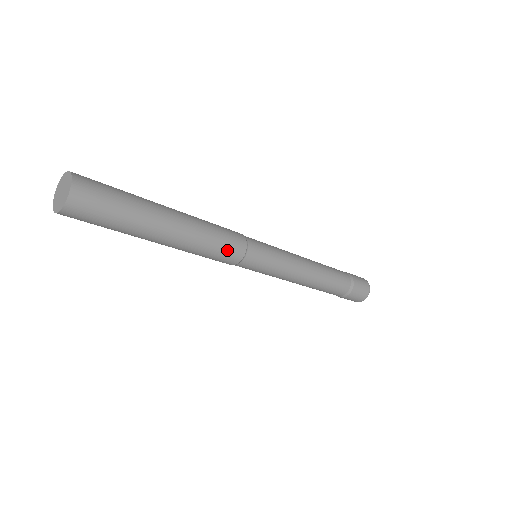
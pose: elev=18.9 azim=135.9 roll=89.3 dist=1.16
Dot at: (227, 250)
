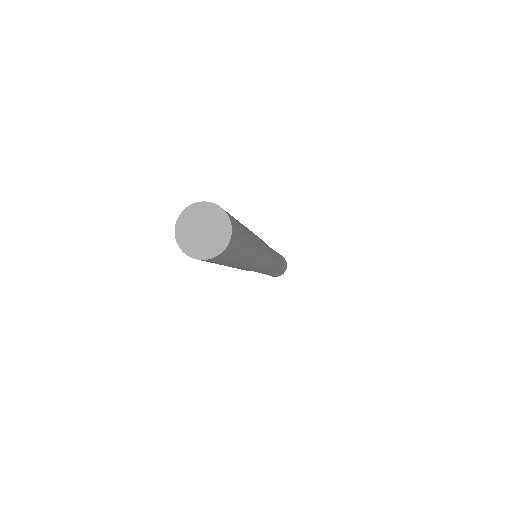
Dot at: (262, 262)
